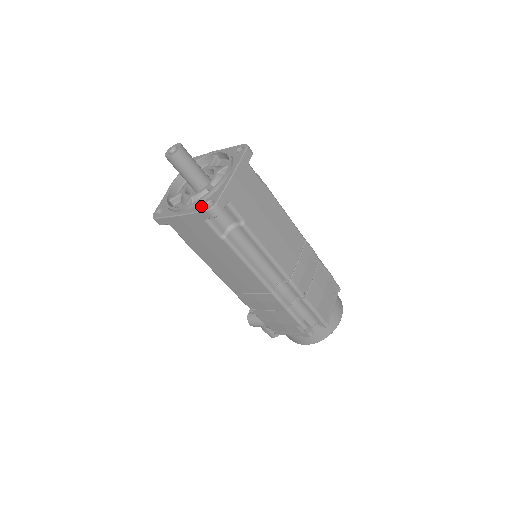
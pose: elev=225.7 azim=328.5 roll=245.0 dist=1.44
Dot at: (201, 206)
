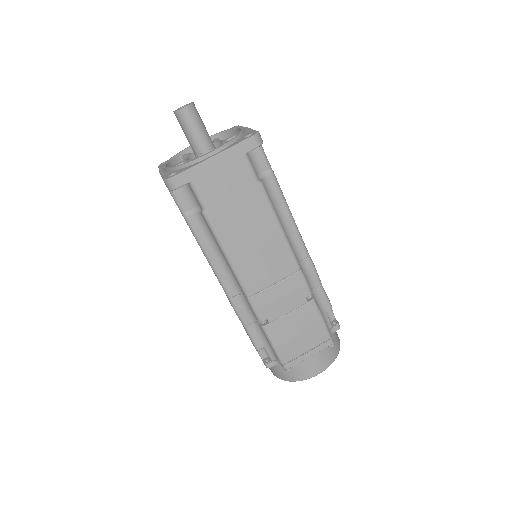
Dot at: (169, 174)
